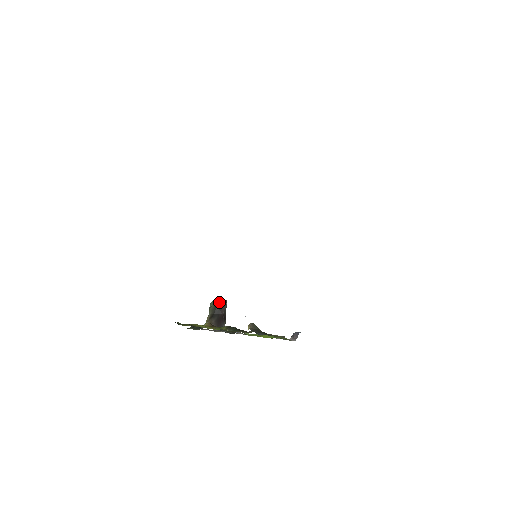
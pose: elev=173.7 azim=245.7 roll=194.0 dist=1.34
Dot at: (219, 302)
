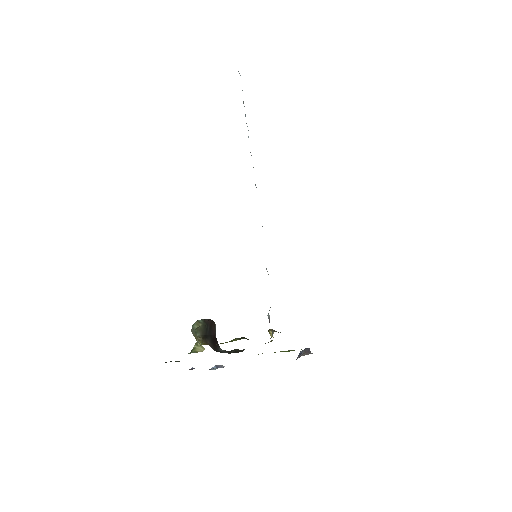
Dot at: (208, 320)
